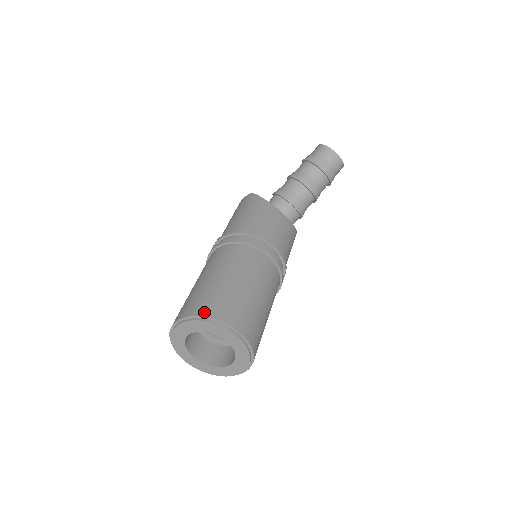
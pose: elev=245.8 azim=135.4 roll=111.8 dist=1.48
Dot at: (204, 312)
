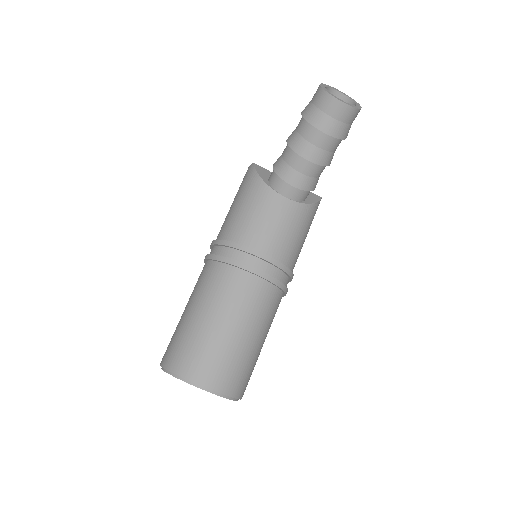
Dot at: (173, 366)
